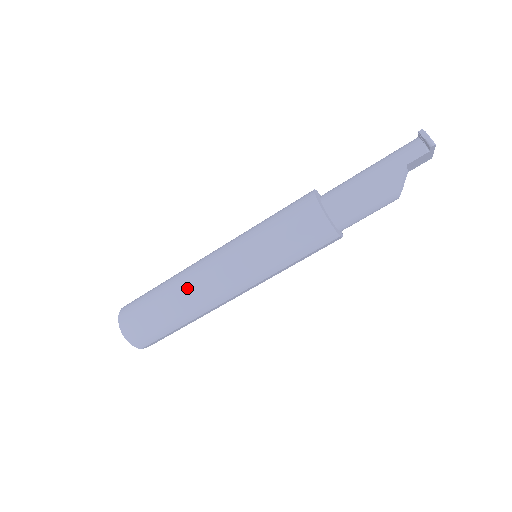
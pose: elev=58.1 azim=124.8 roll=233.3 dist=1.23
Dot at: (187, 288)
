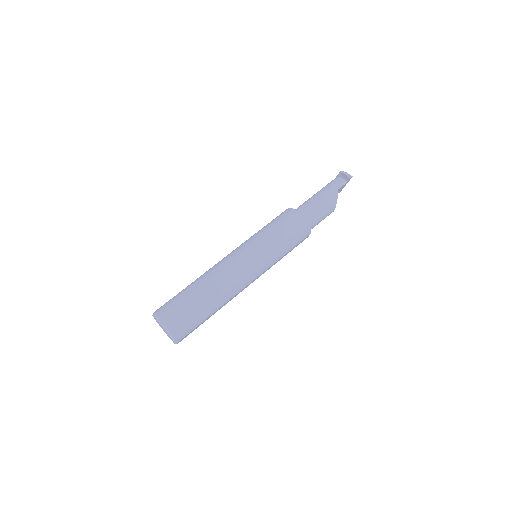
Dot at: (218, 280)
